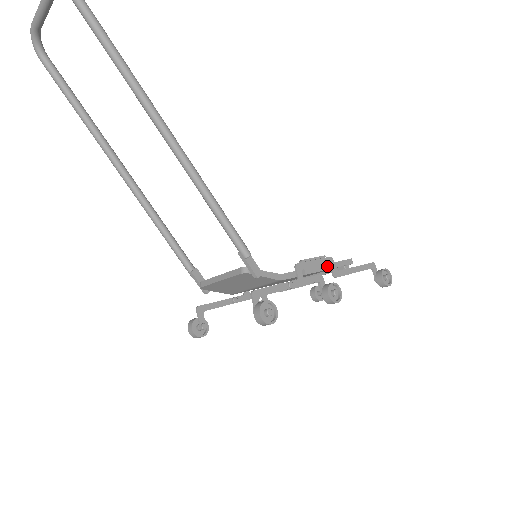
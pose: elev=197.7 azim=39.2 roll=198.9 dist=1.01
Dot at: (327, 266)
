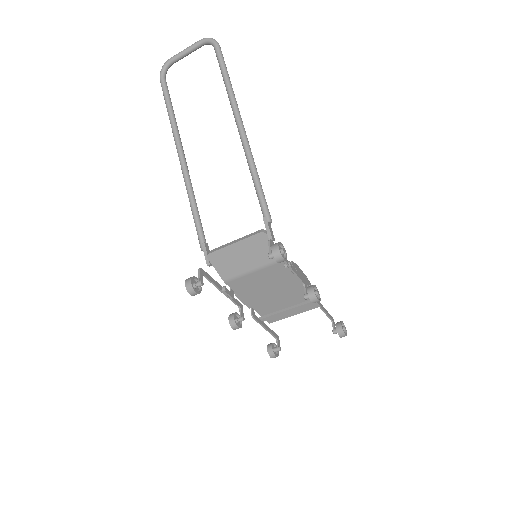
Dot at: (308, 284)
